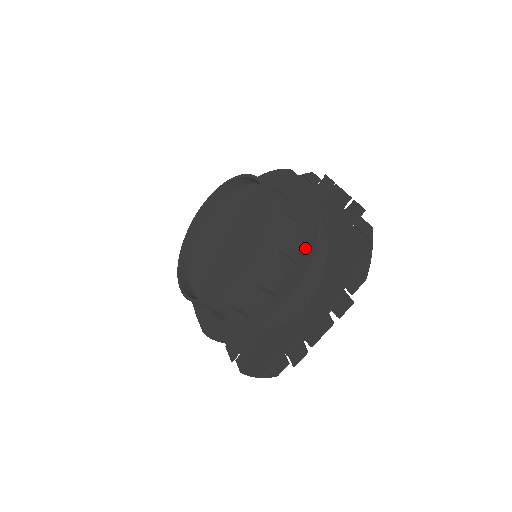
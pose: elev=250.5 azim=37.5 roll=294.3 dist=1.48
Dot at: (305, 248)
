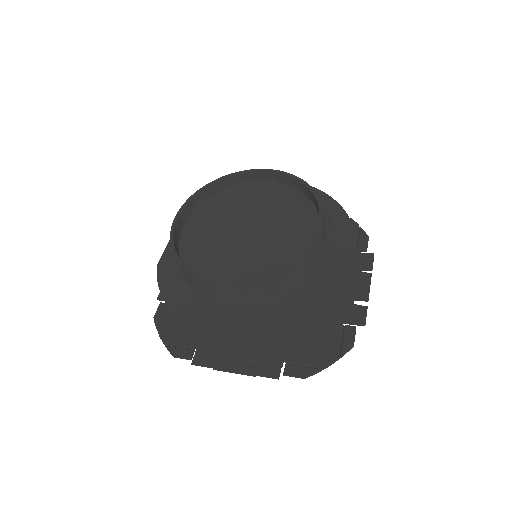
Dot at: (332, 212)
